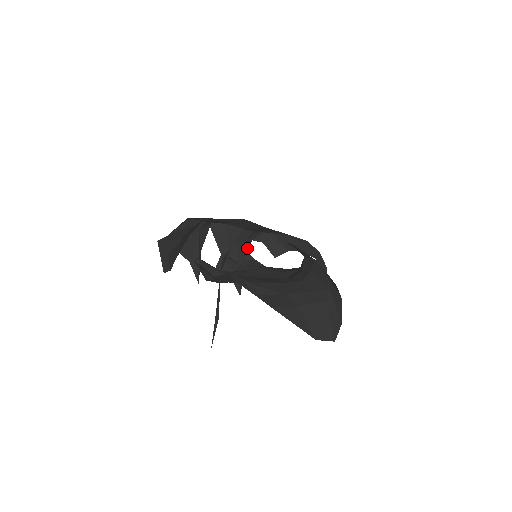
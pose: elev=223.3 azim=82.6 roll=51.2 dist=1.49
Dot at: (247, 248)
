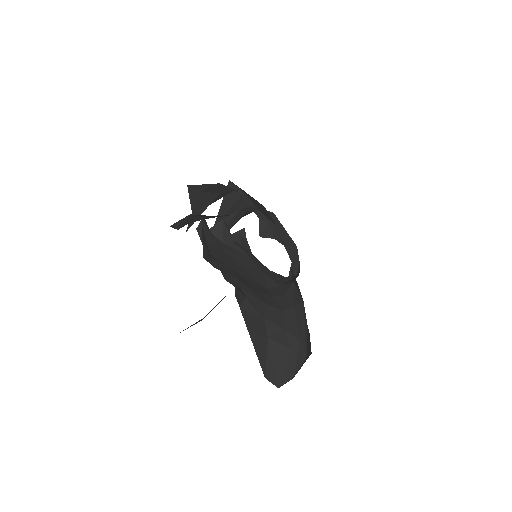
Dot at: occluded
